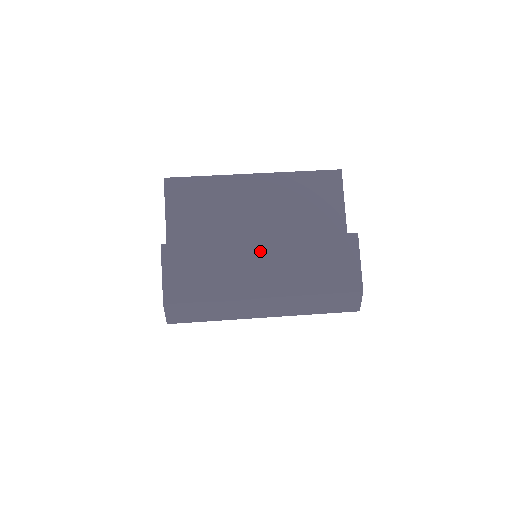
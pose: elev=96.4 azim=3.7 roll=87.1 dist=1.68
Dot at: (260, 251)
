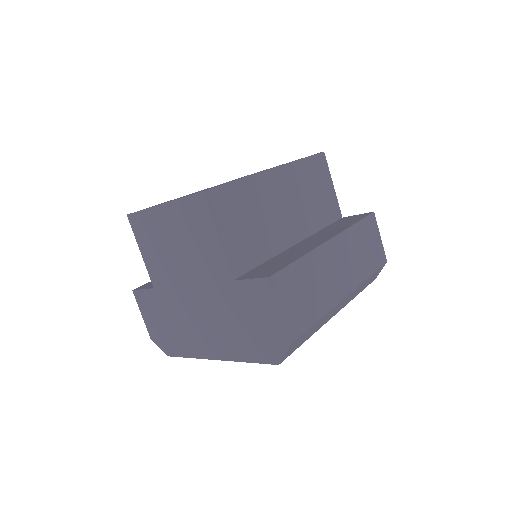
Dot at: (333, 252)
